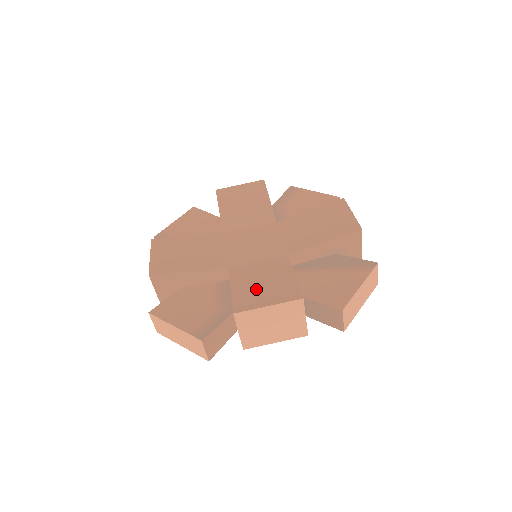
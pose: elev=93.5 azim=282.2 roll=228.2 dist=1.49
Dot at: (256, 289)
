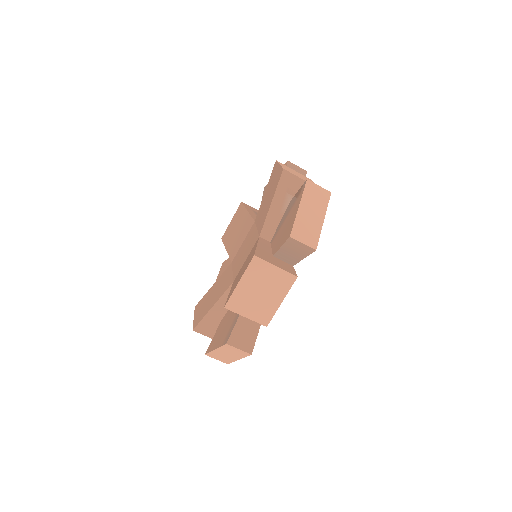
Dot at: (238, 278)
